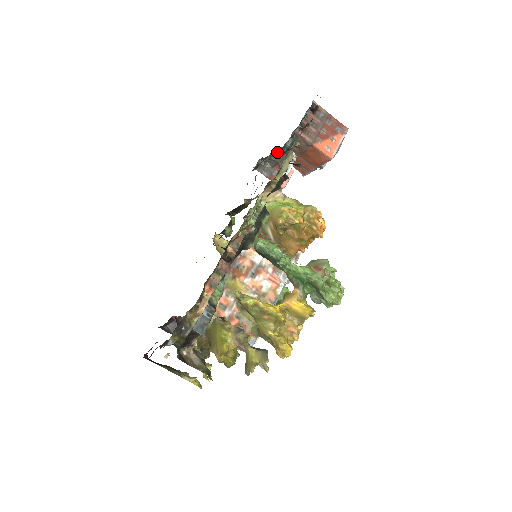
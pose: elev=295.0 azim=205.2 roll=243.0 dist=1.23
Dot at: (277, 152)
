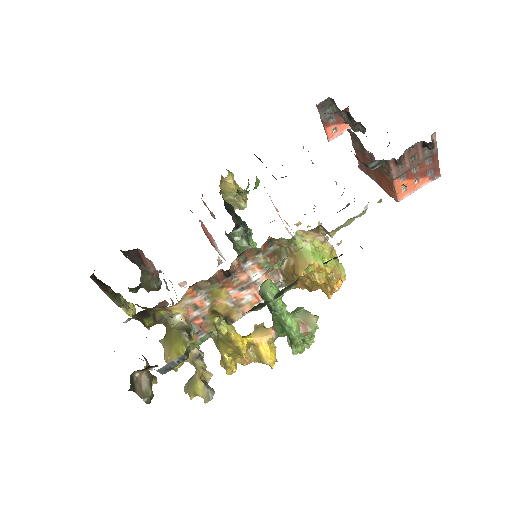
Dot at: occluded
